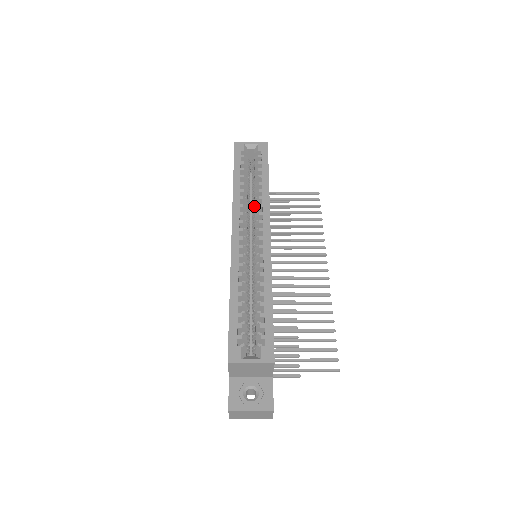
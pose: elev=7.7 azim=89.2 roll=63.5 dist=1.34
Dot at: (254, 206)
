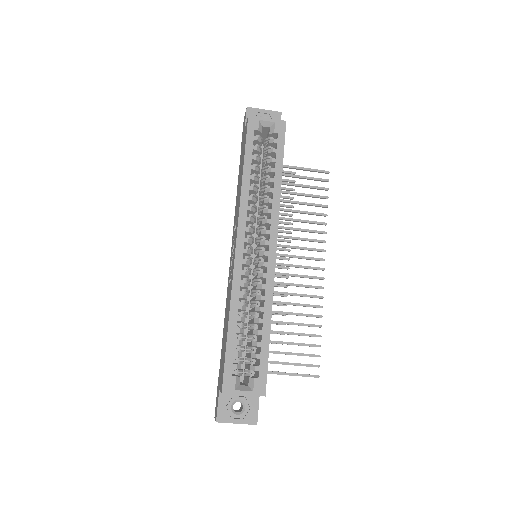
Dot at: (262, 205)
